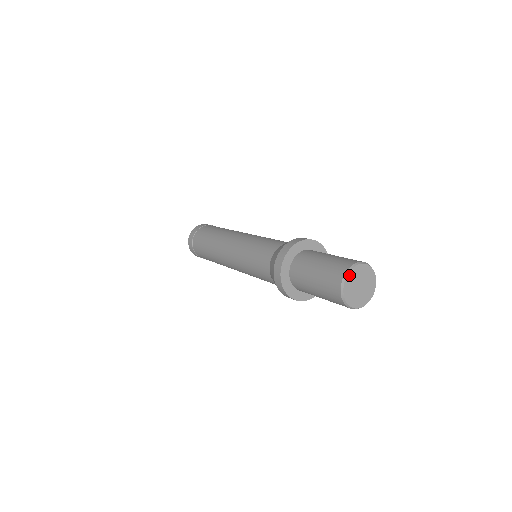
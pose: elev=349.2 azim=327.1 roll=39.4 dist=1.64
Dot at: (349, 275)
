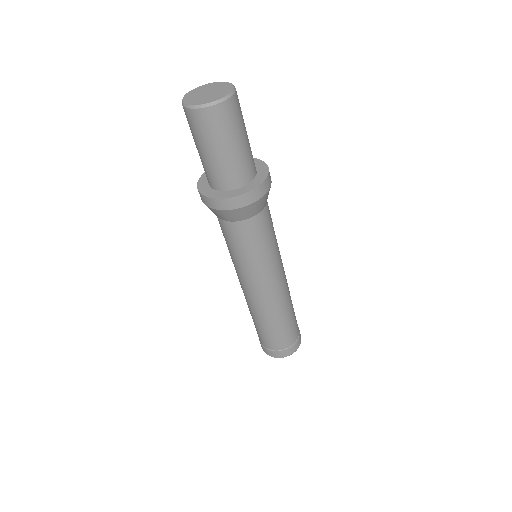
Dot at: (185, 99)
